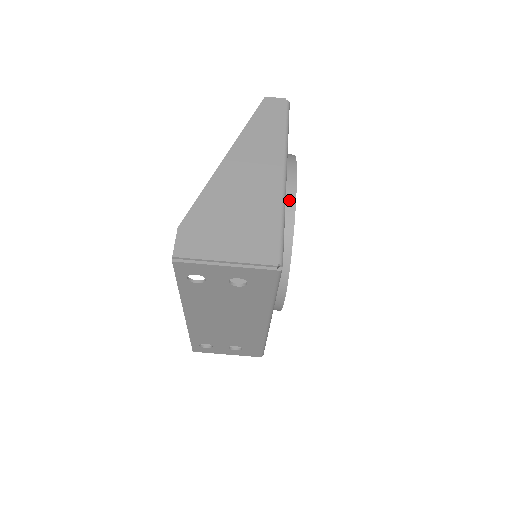
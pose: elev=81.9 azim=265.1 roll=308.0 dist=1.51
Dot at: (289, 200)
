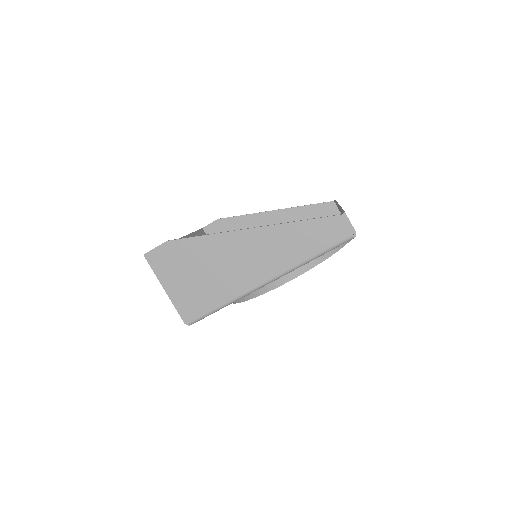
Dot at: (269, 285)
